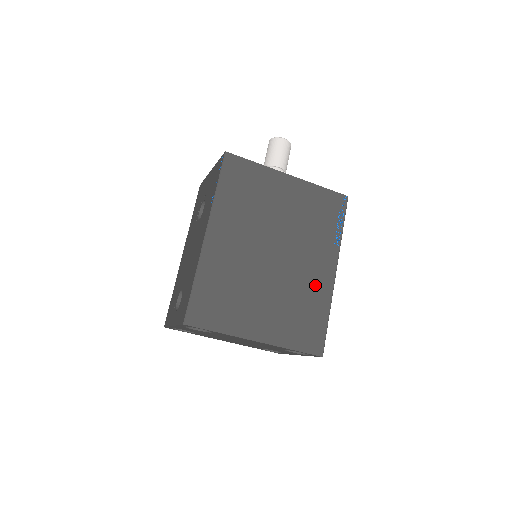
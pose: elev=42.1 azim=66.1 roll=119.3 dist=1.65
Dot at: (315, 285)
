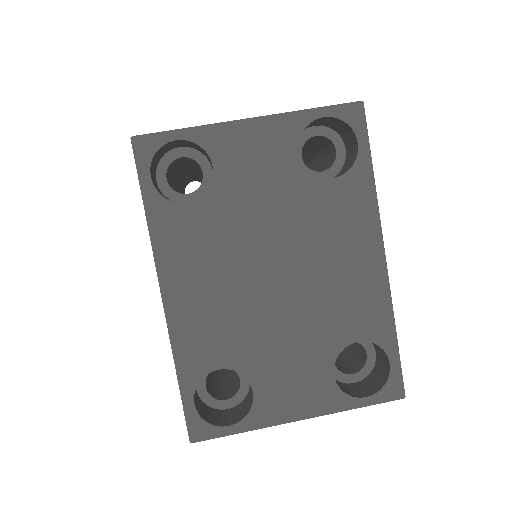
Dot at: occluded
